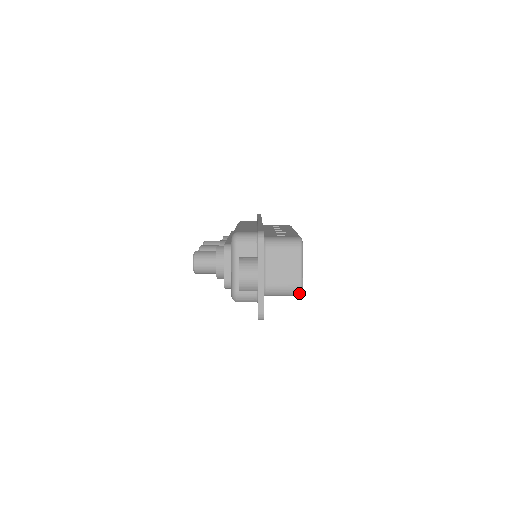
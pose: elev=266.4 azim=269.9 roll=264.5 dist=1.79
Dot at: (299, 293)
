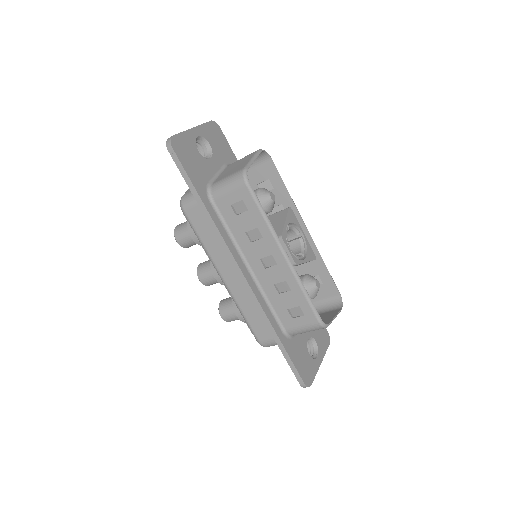
Dot at: (340, 304)
